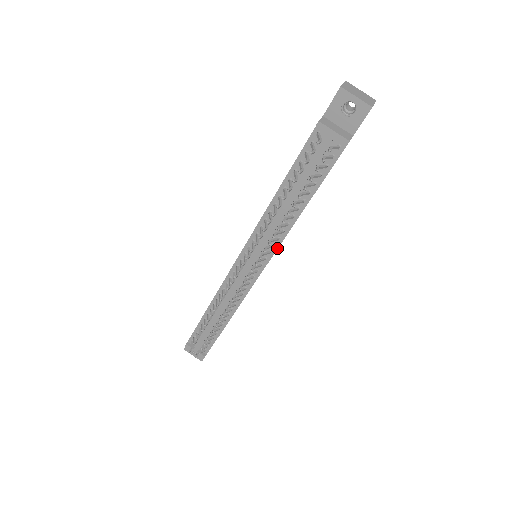
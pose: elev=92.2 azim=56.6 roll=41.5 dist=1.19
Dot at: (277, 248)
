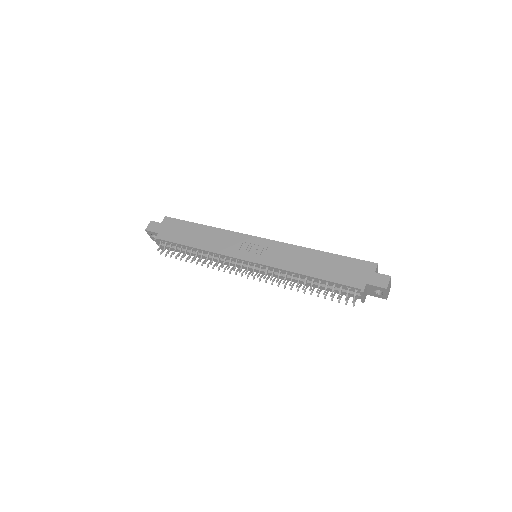
Dot at: (277, 277)
